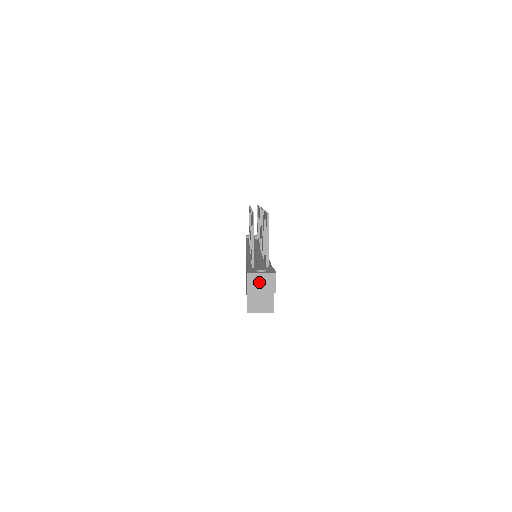
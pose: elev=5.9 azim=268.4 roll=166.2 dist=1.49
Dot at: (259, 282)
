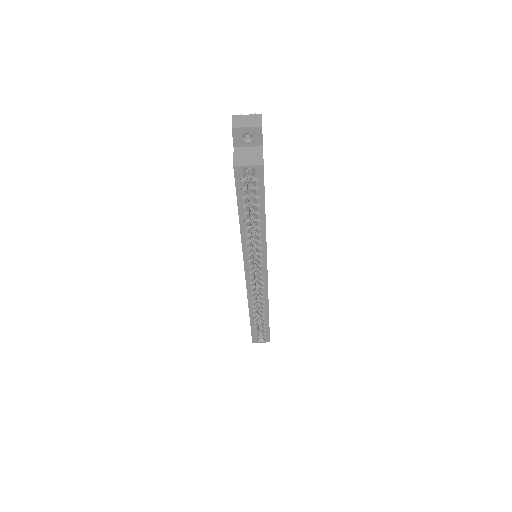
Dot at: (244, 120)
